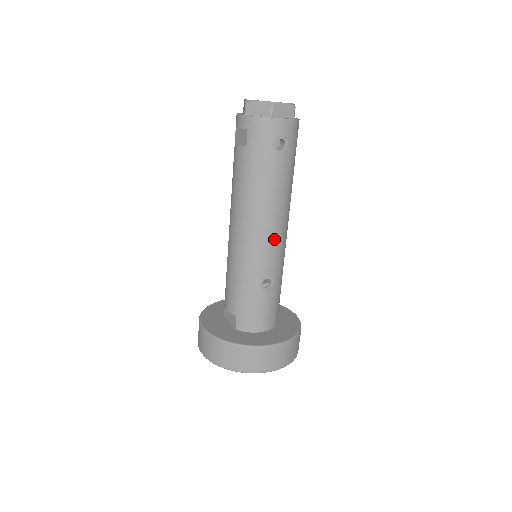
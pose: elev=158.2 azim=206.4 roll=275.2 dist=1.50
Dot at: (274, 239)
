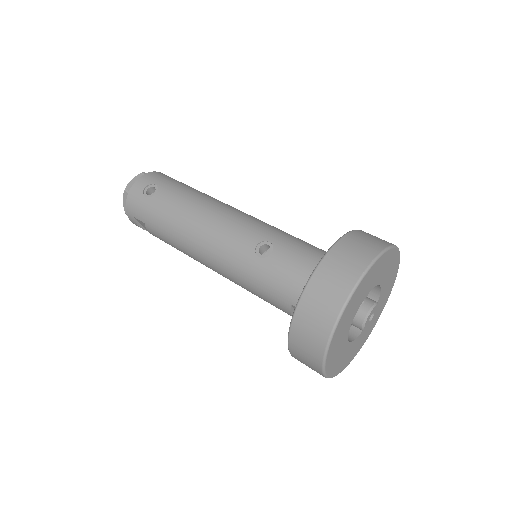
Dot at: (223, 225)
